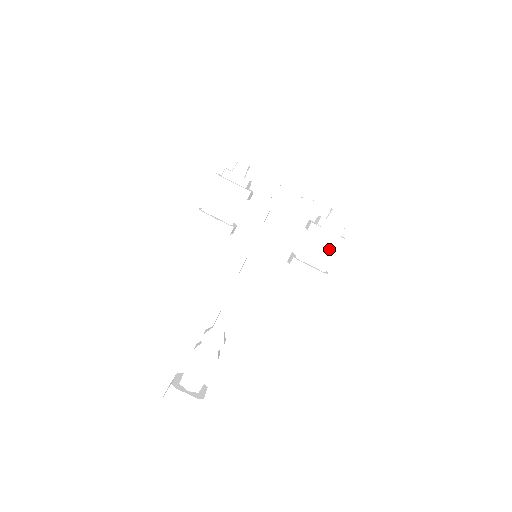
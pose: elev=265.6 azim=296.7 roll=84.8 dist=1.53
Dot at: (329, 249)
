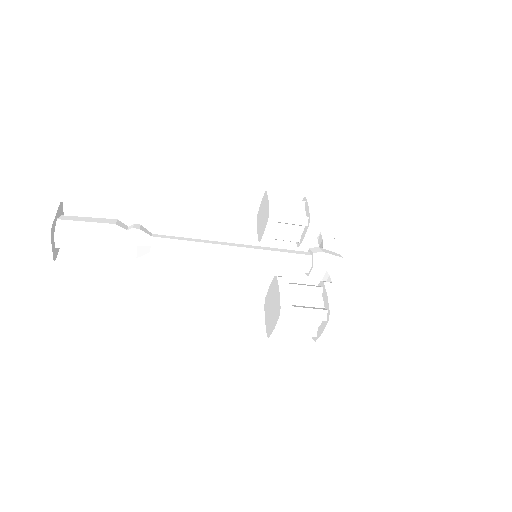
Dot at: (318, 308)
